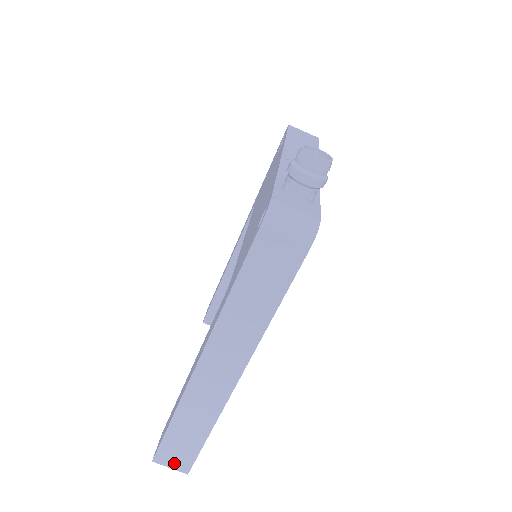
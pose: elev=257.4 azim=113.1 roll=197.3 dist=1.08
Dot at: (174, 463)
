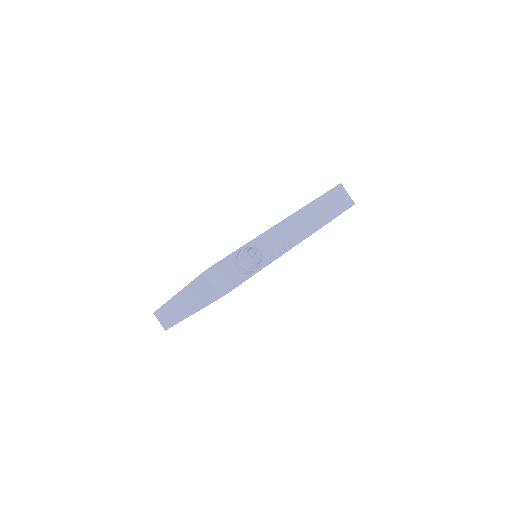
Dot at: (161, 322)
